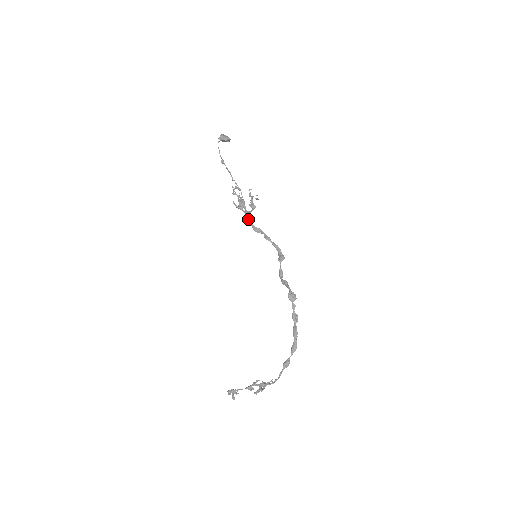
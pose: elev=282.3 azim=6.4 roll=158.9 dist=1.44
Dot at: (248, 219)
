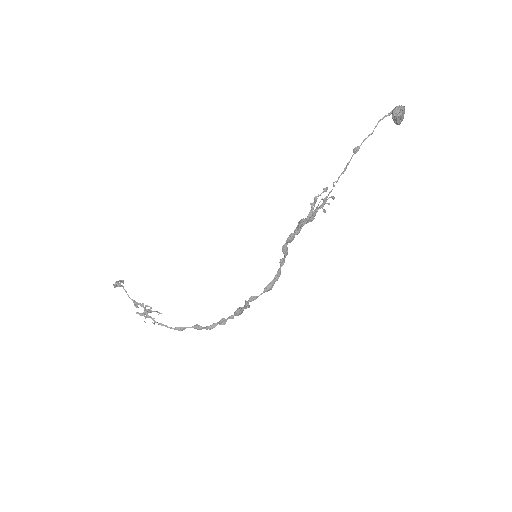
Dot at: (291, 238)
